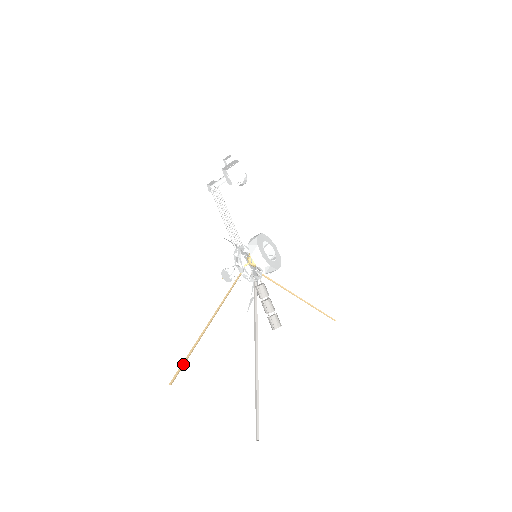
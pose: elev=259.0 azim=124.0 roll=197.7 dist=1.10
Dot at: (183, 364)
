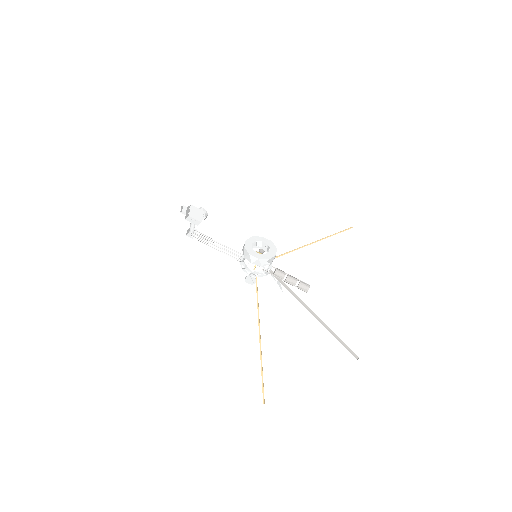
Dot at: (263, 383)
